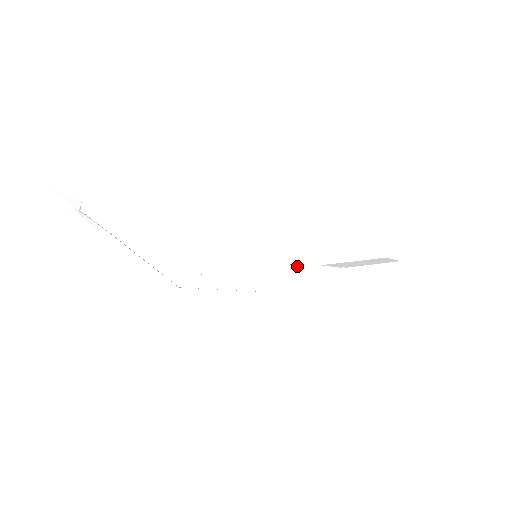
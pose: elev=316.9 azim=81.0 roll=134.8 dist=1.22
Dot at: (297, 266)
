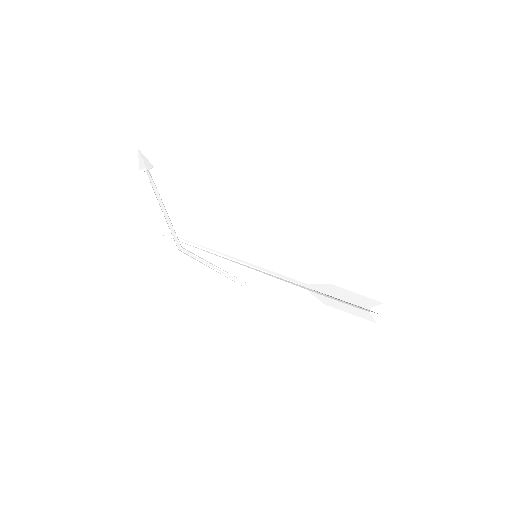
Dot at: (286, 278)
